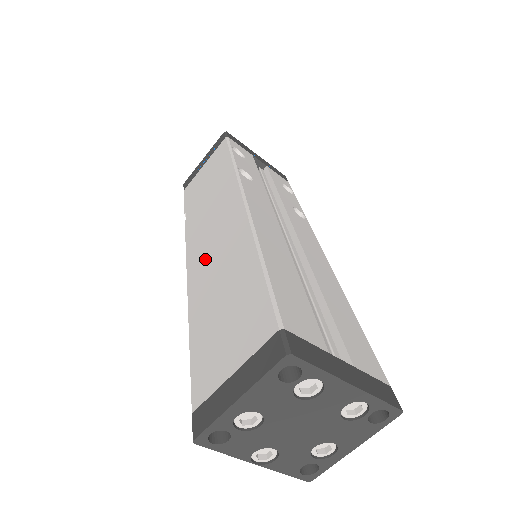
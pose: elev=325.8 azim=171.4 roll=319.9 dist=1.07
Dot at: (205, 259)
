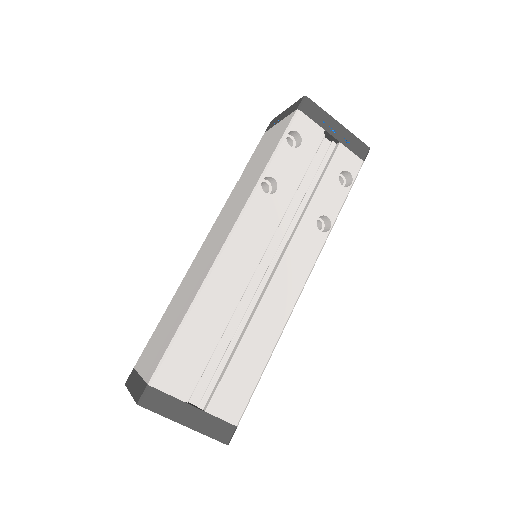
Dot at: (202, 256)
